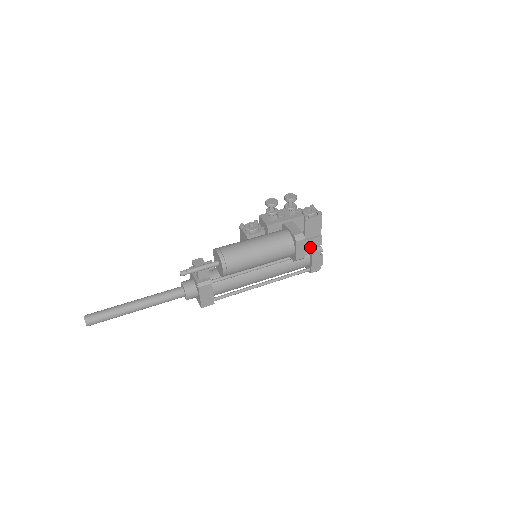
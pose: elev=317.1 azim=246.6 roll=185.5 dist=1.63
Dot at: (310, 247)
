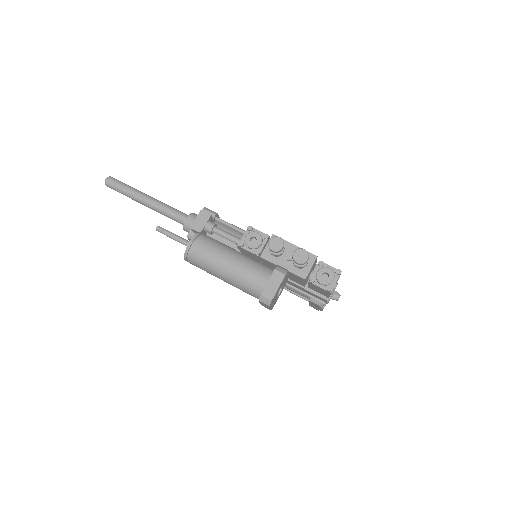
Dot at: (312, 295)
